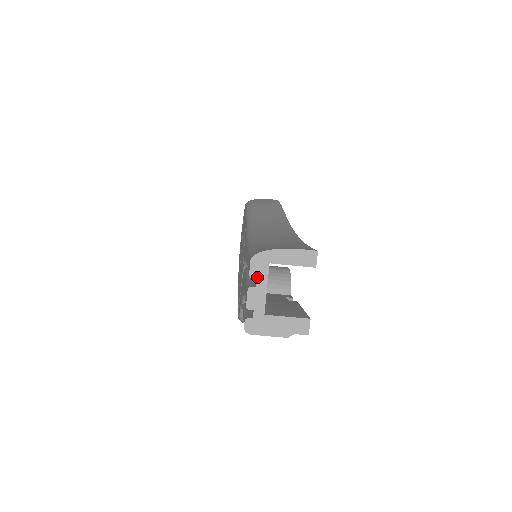
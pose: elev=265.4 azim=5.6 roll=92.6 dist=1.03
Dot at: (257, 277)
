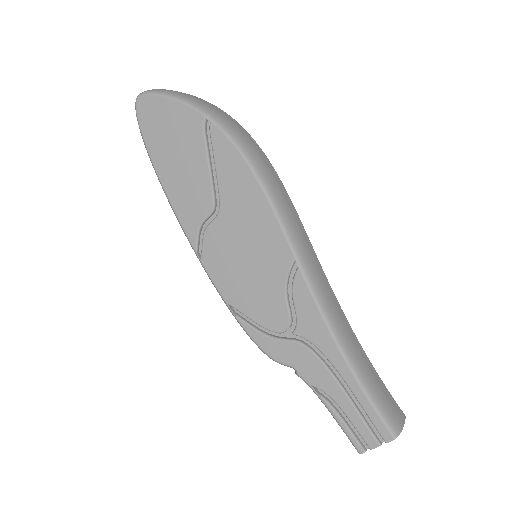
Dot at: (387, 441)
